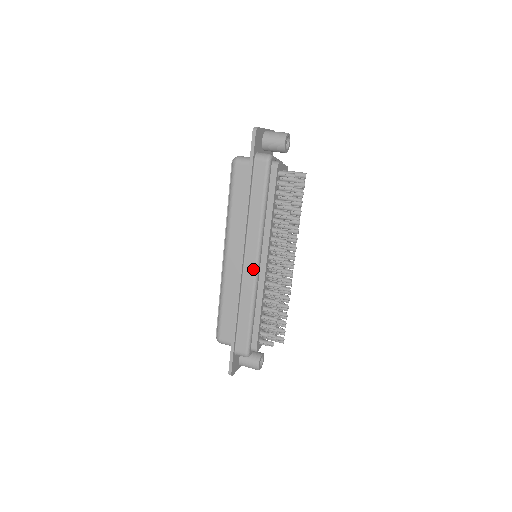
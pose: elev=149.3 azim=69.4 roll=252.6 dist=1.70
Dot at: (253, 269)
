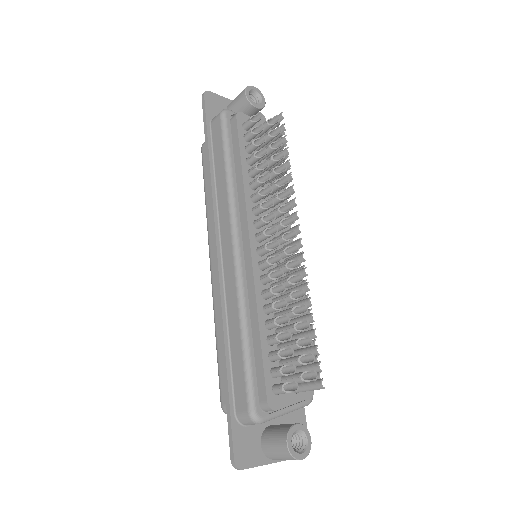
Dot at: (231, 258)
